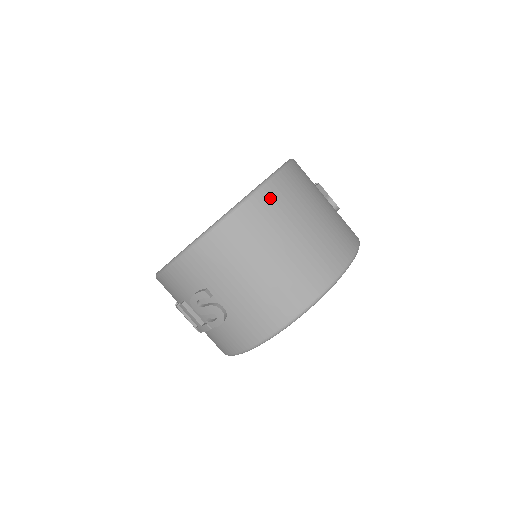
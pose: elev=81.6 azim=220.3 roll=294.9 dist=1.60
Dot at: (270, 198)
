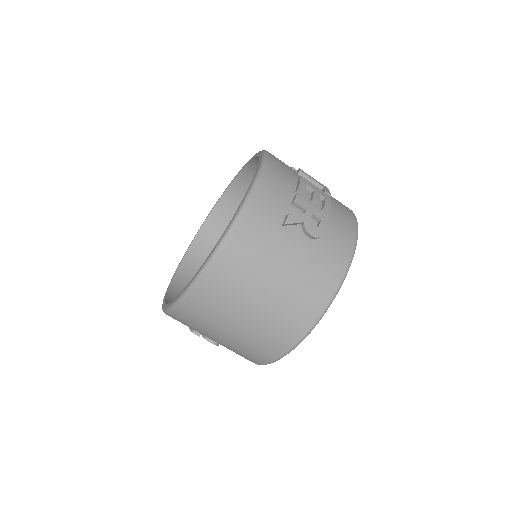
Dot at: (209, 289)
